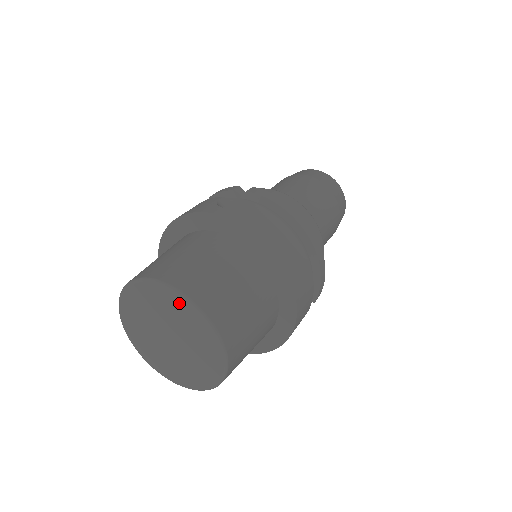
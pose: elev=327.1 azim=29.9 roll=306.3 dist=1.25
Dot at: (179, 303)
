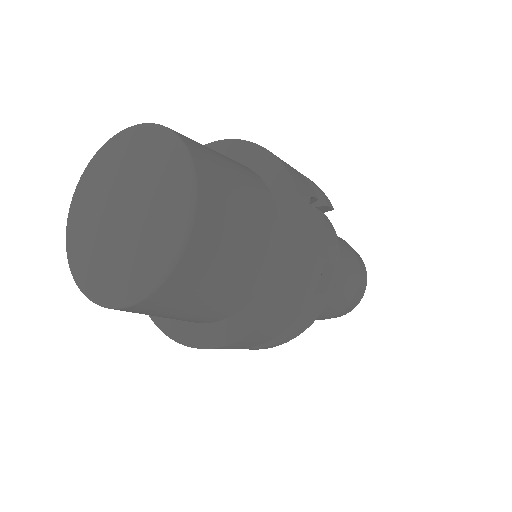
Dot at: (109, 152)
